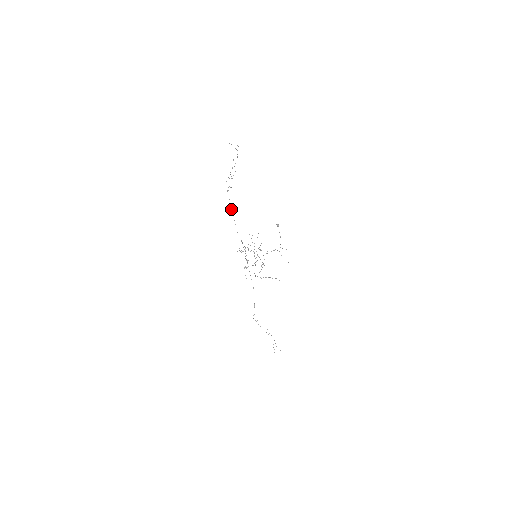
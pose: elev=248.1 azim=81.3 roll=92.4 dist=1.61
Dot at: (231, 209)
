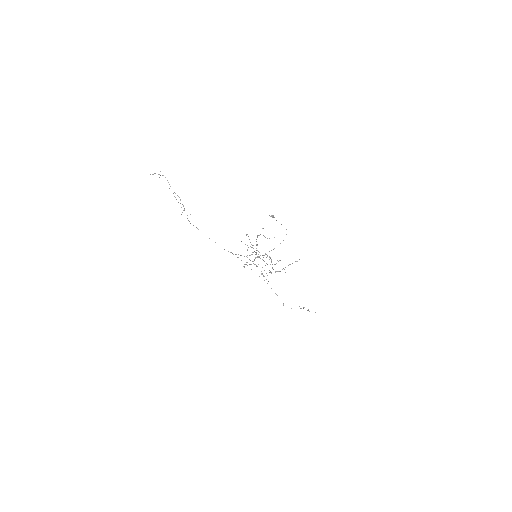
Dot at: occluded
